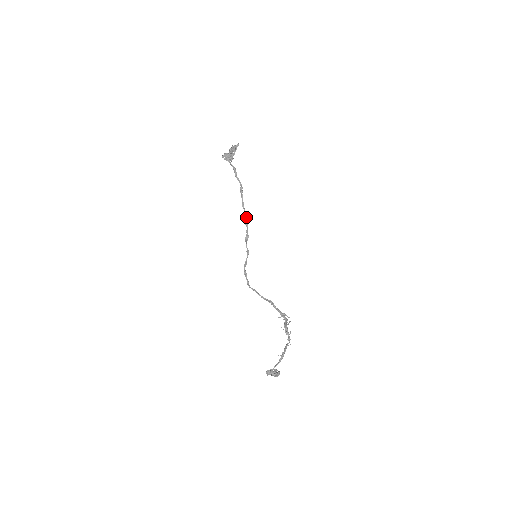
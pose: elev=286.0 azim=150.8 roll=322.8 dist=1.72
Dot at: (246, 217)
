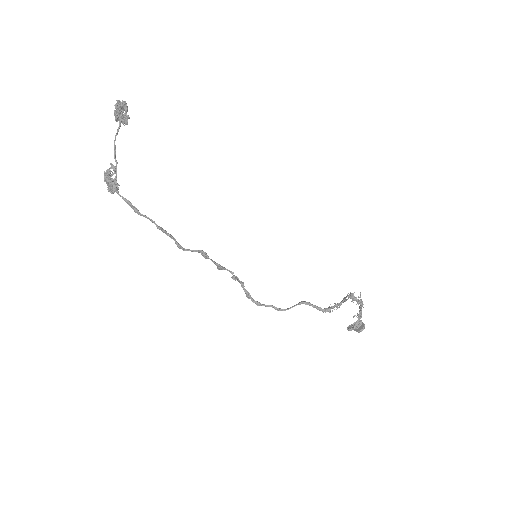
Dot at: (198, 252)
